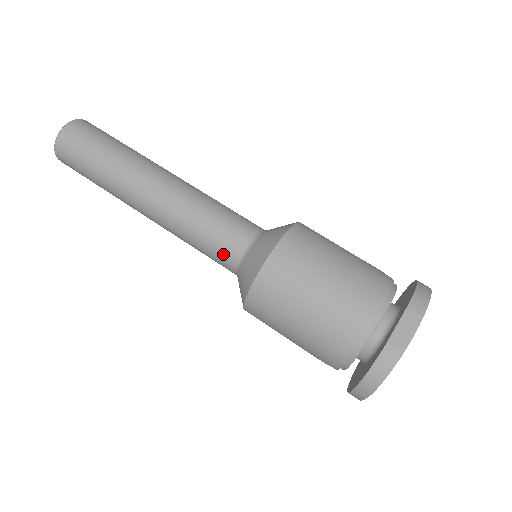
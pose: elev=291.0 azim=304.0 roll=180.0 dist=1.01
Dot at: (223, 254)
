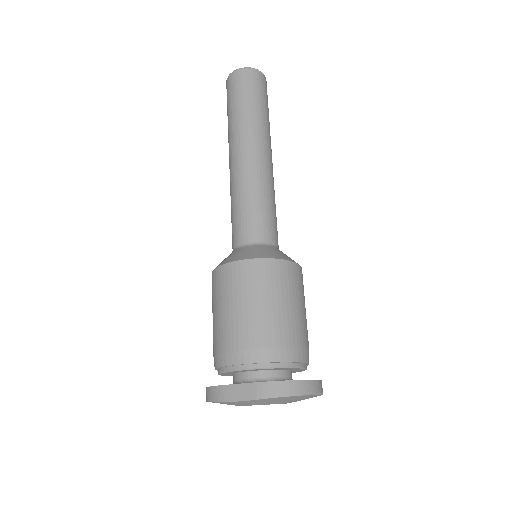
Dot at: (232, 236)
